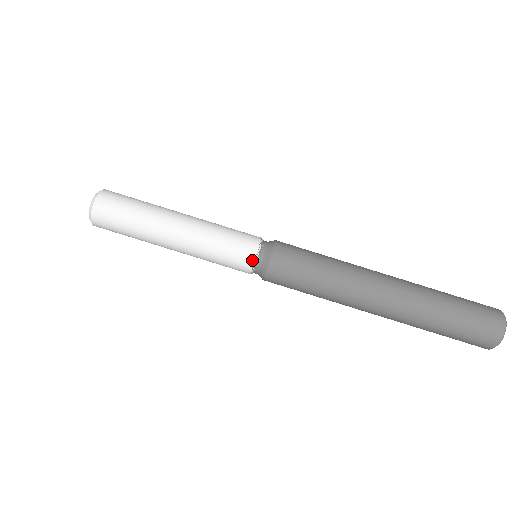
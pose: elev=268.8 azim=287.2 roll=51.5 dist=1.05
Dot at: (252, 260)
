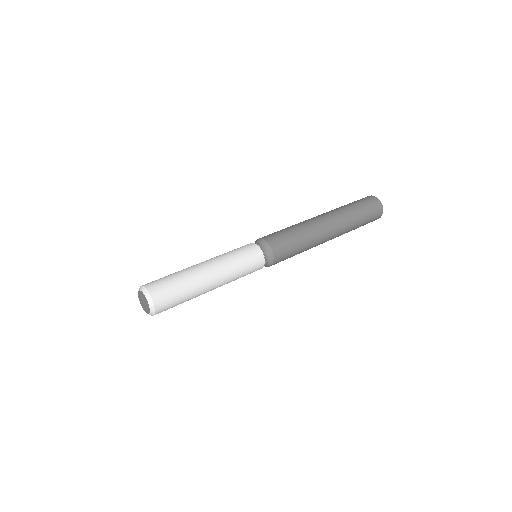
Dot at: (252, 244)
